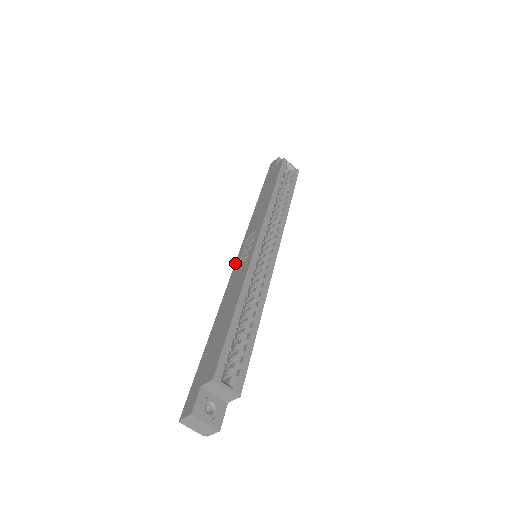
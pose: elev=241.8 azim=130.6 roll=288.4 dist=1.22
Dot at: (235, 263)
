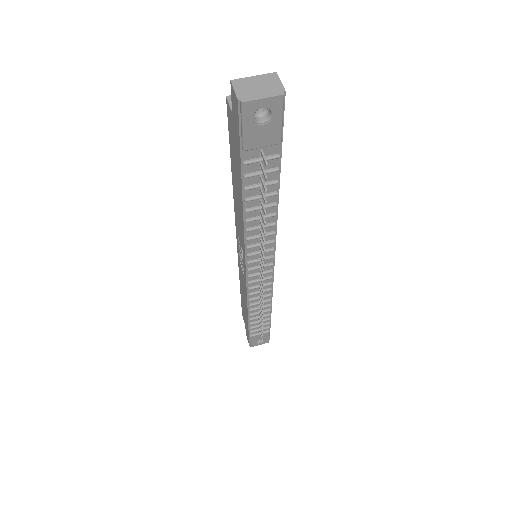
Dot at: (244, 264)
